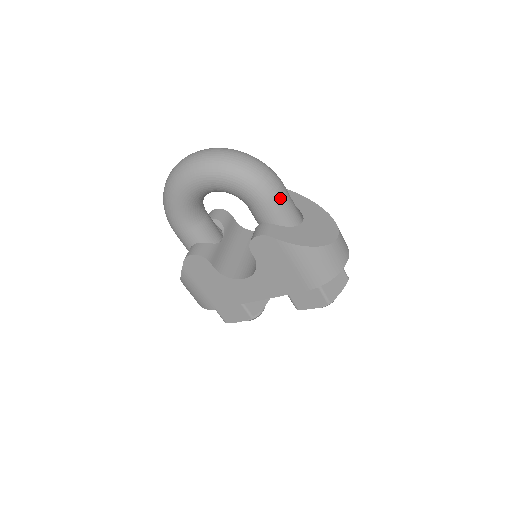
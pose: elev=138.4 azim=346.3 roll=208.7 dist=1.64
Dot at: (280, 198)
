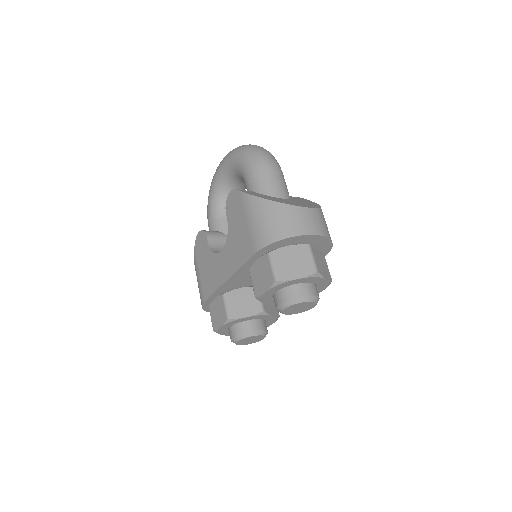
Dot at: (265, 170)
